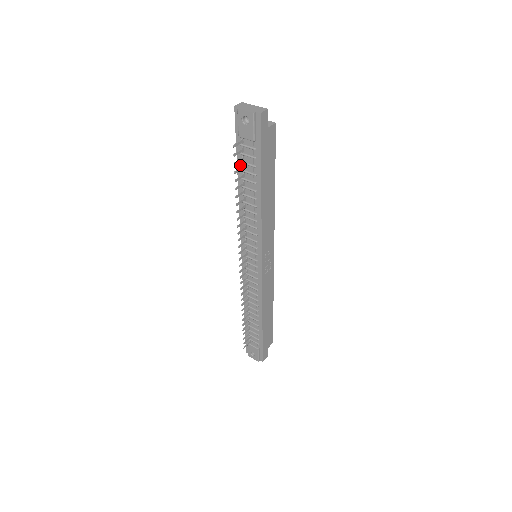
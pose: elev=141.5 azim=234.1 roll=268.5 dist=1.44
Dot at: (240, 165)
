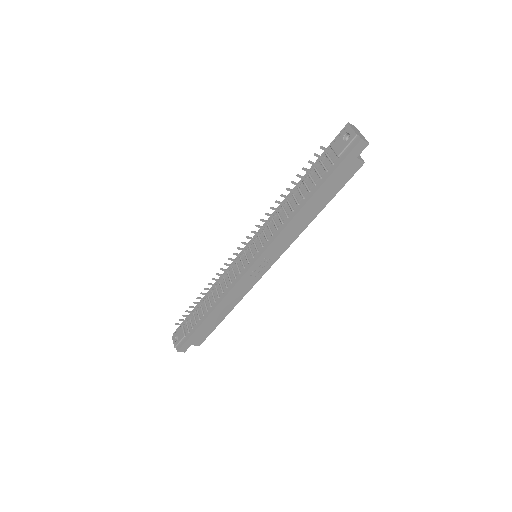
Dot at: (312, 170)
